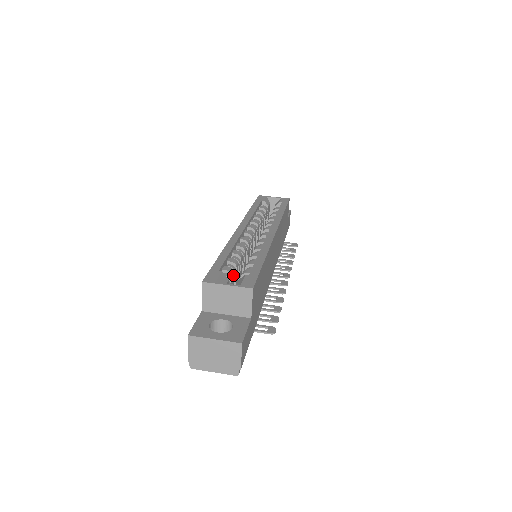
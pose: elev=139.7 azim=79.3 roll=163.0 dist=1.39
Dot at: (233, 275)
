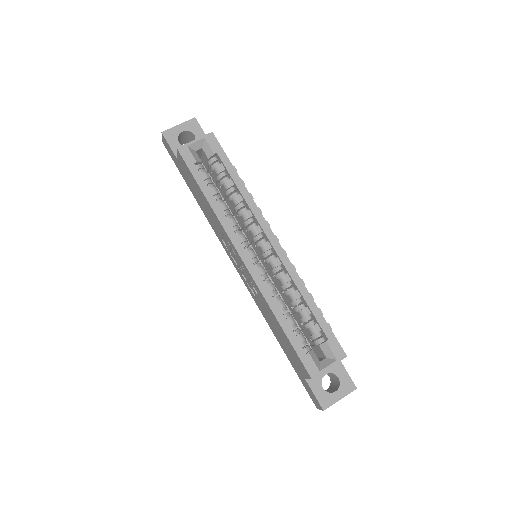
Dot at: (302, 334)
